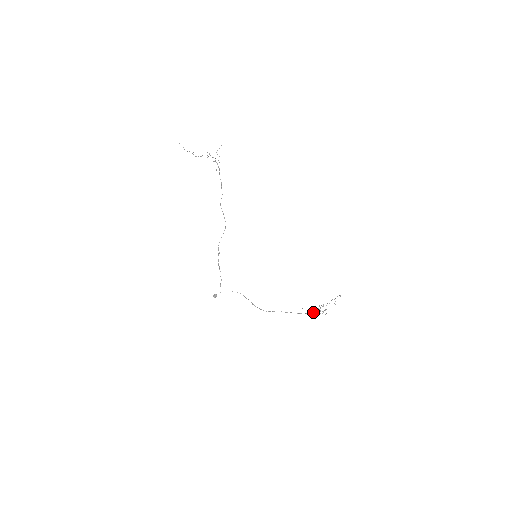
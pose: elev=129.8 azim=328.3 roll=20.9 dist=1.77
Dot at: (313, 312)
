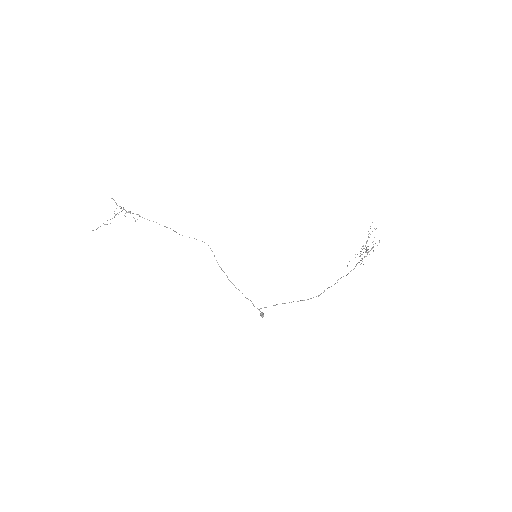
Dot at: (362, 259)
